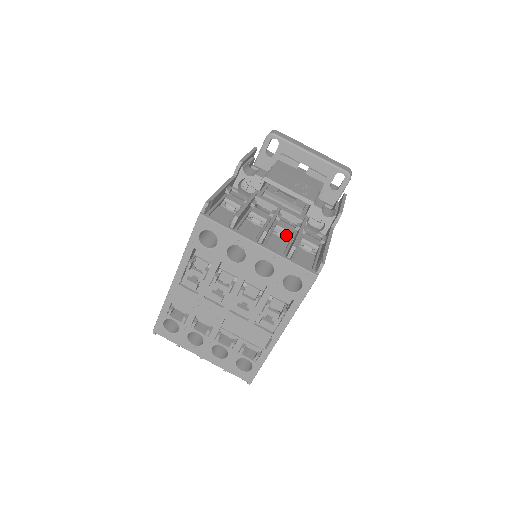
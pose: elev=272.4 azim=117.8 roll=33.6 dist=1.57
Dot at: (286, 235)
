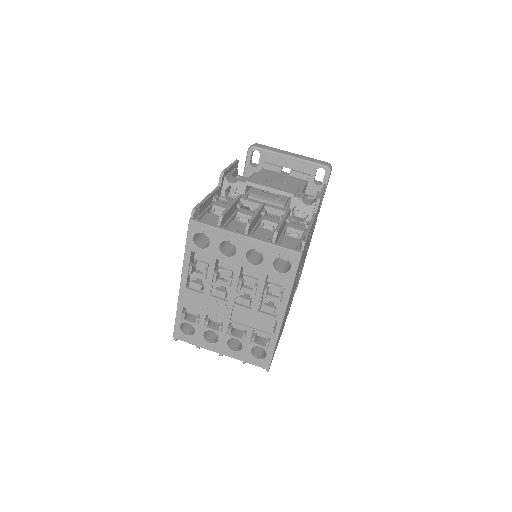
Dot at: (272, 227)
